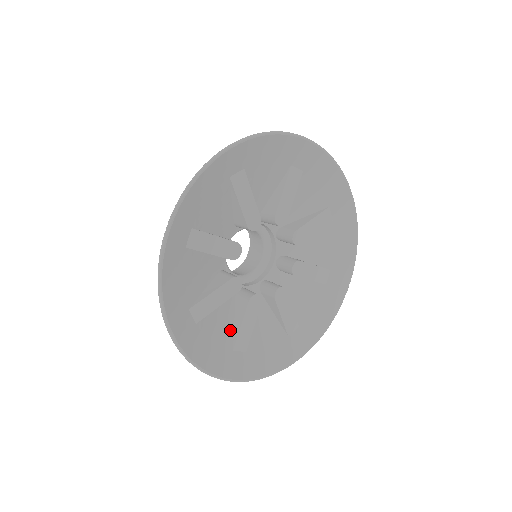
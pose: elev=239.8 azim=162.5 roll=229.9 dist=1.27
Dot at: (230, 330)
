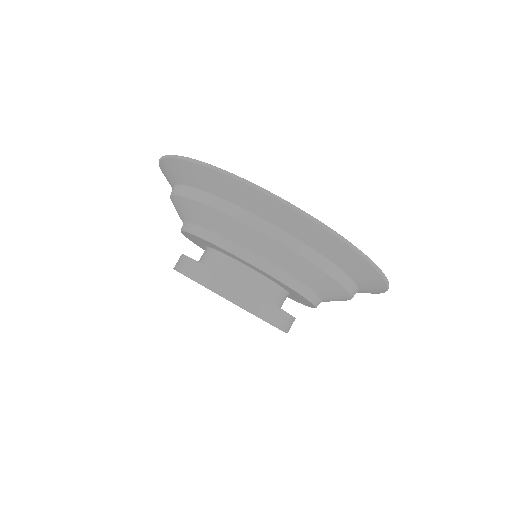
Dot at: occluded
